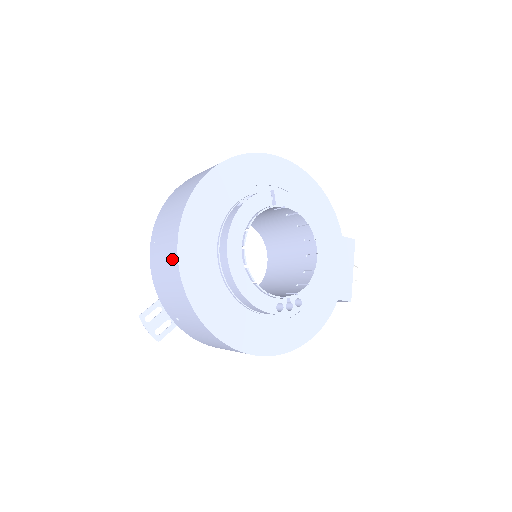
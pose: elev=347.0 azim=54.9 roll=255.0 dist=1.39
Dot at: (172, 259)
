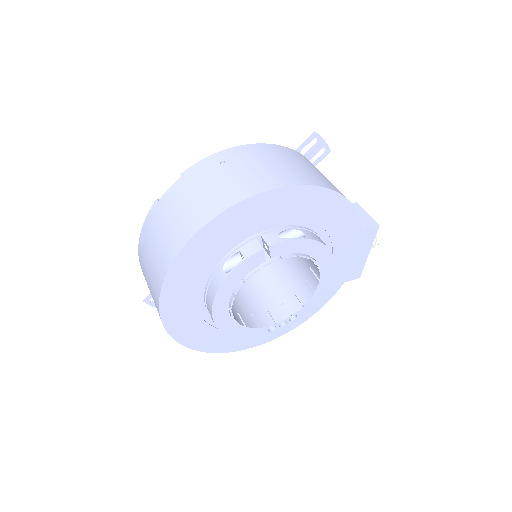
Dot at: occluded
